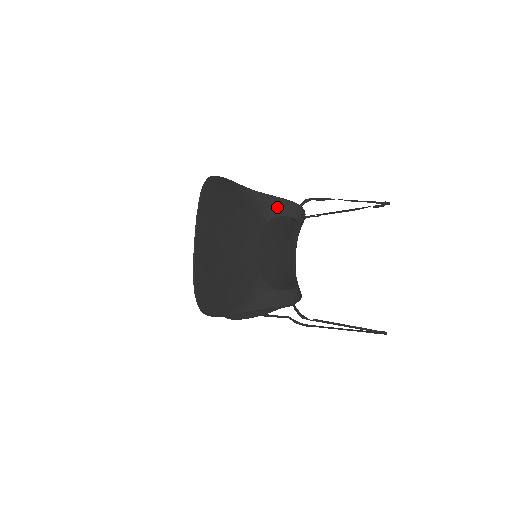
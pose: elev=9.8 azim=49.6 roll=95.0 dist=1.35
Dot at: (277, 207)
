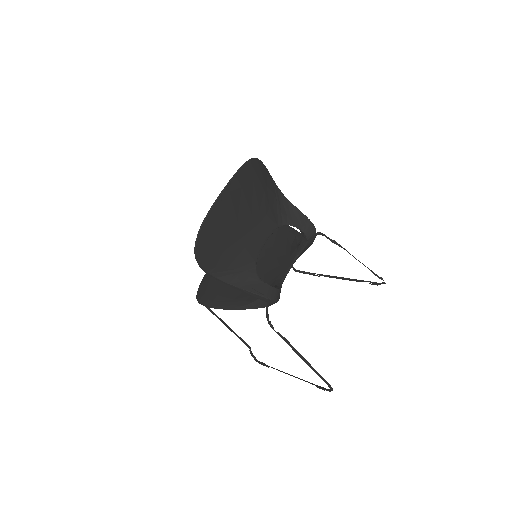
Dot at: (296, 218)
